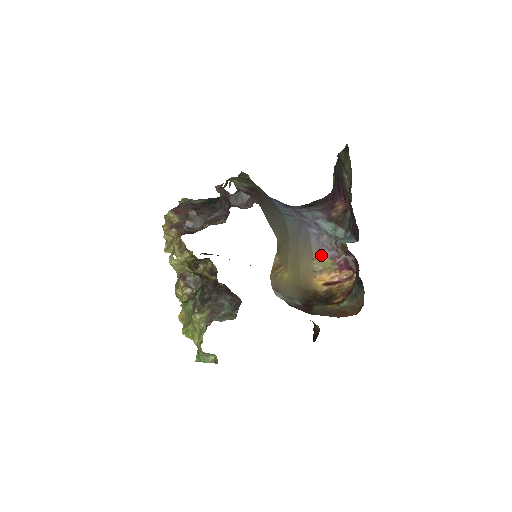
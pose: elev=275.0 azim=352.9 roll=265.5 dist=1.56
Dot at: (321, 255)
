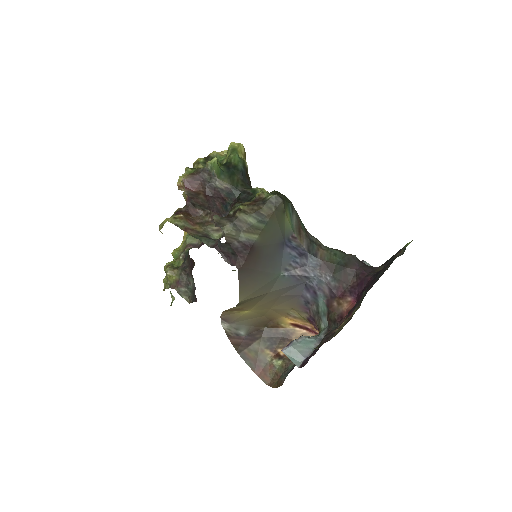
Dot at: (302, 312)
